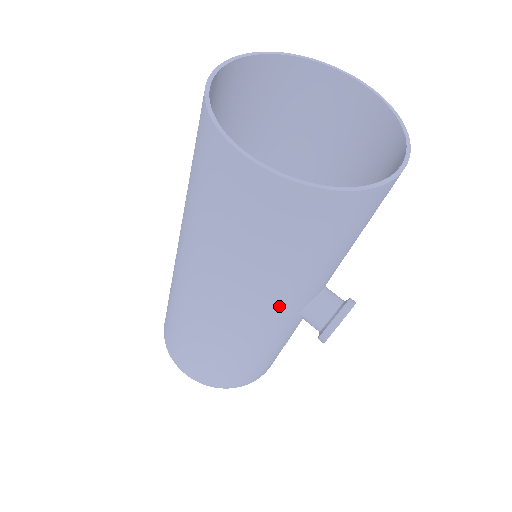
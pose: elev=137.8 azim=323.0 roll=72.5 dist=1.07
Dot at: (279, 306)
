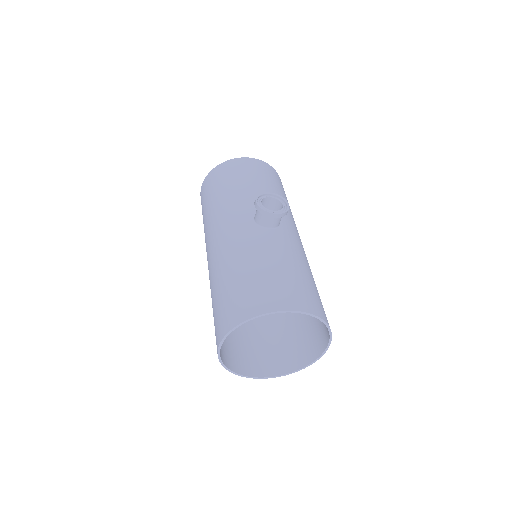
Dot at: (231, 215)
